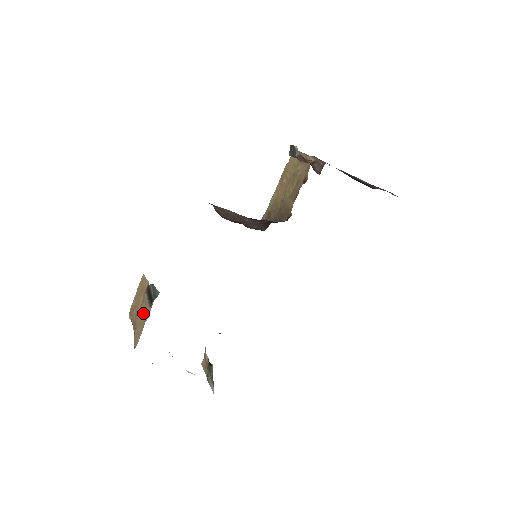
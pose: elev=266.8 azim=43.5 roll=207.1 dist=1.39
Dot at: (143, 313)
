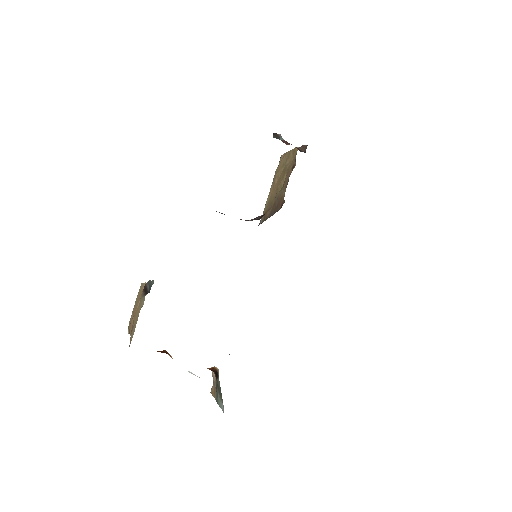
Dot at: (139, 310)
